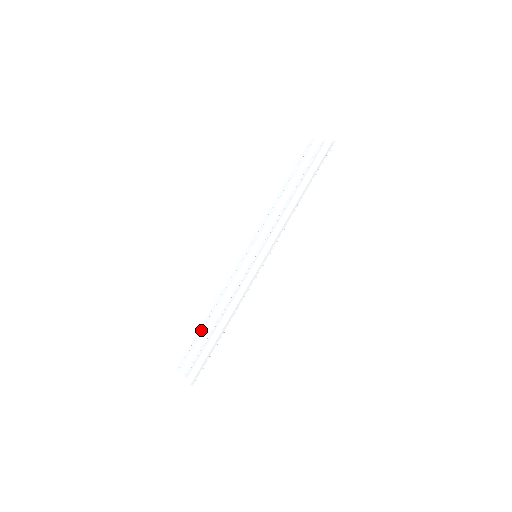
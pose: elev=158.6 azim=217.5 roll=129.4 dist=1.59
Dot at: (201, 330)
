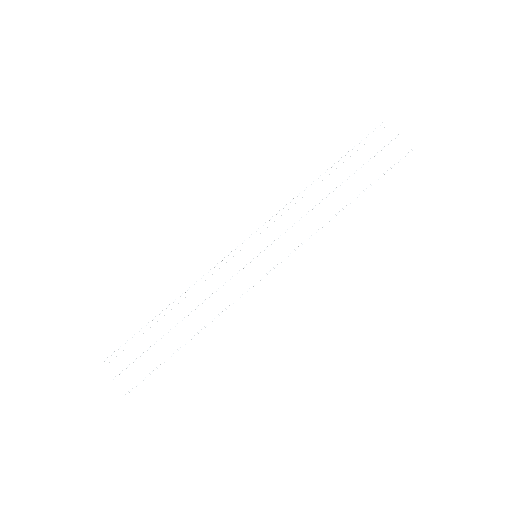
Dot at: occluded
